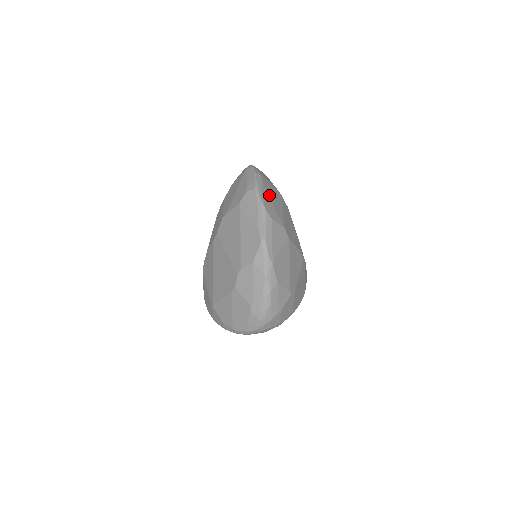
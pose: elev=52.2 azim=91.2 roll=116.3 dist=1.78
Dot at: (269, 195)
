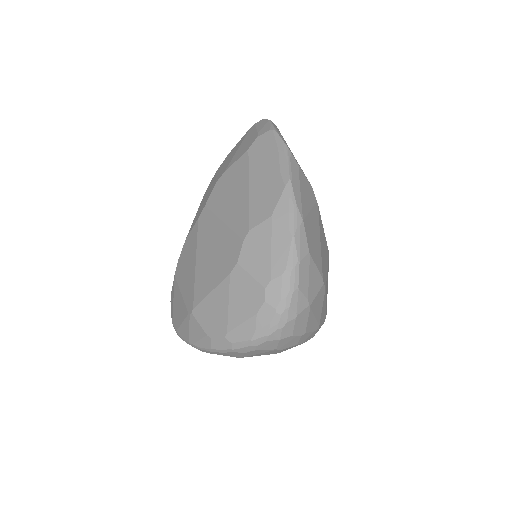
Dot at: occluded
